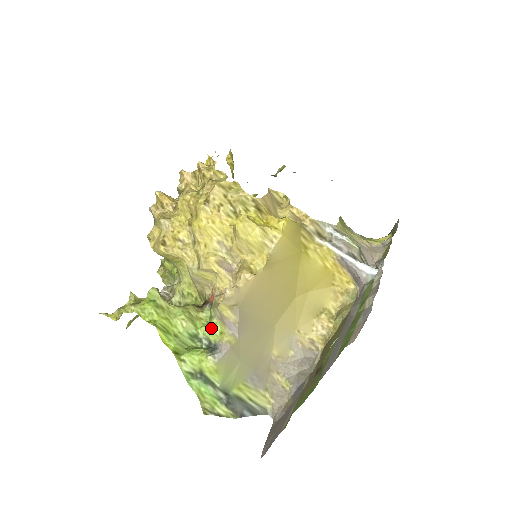
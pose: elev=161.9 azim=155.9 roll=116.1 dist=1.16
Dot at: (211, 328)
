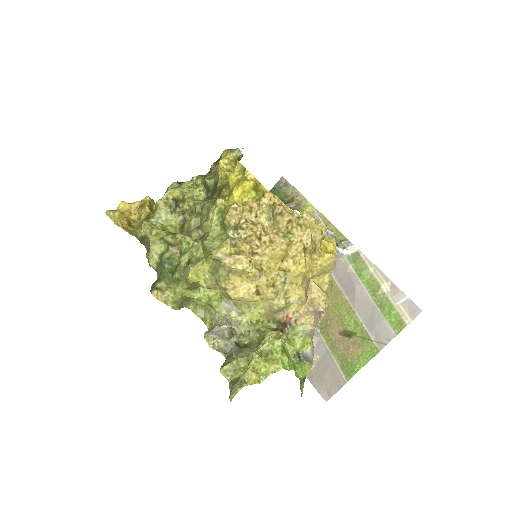
Dot at: (303, 344)
